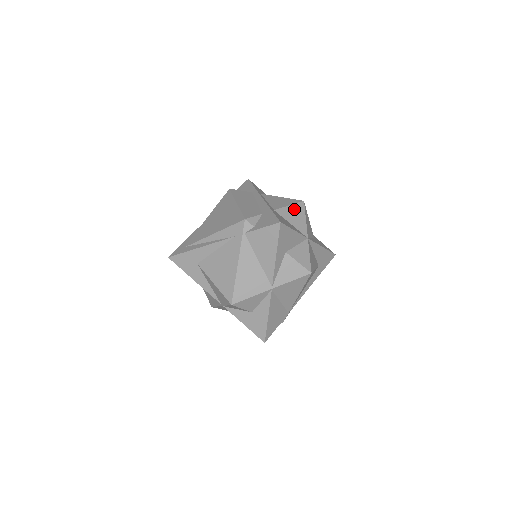
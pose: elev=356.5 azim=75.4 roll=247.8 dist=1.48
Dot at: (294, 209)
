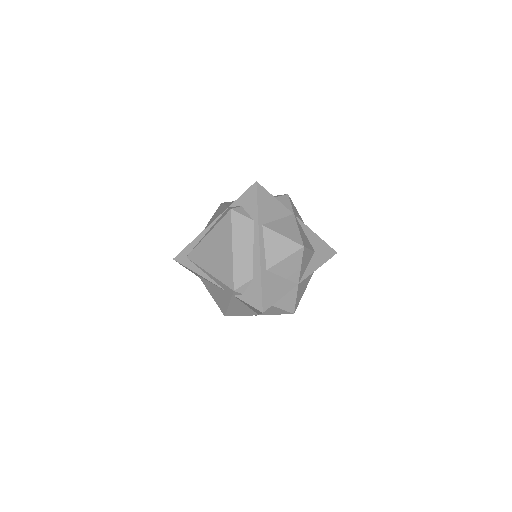
Dot at: (290, 260)
